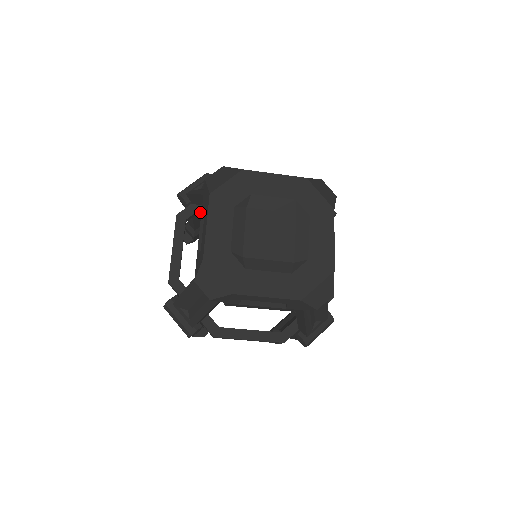
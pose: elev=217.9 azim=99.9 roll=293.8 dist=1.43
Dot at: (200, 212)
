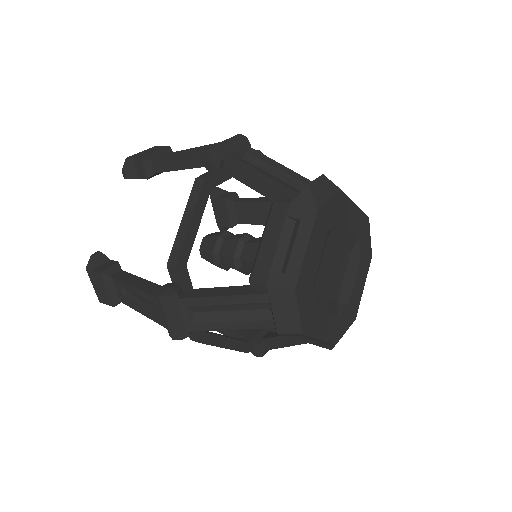
Dot at: occluded
